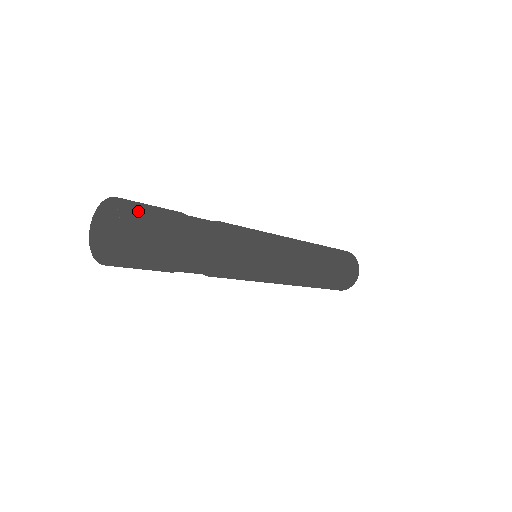
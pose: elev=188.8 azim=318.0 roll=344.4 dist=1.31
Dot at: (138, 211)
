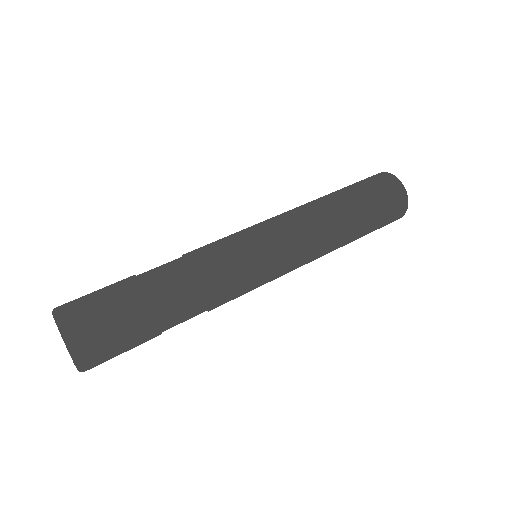
Dot at: (86, 338)
